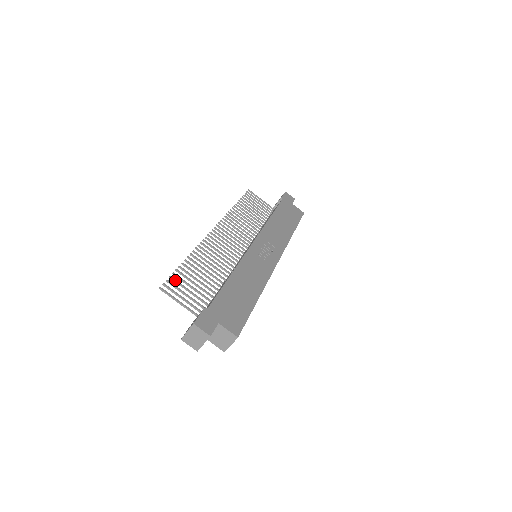
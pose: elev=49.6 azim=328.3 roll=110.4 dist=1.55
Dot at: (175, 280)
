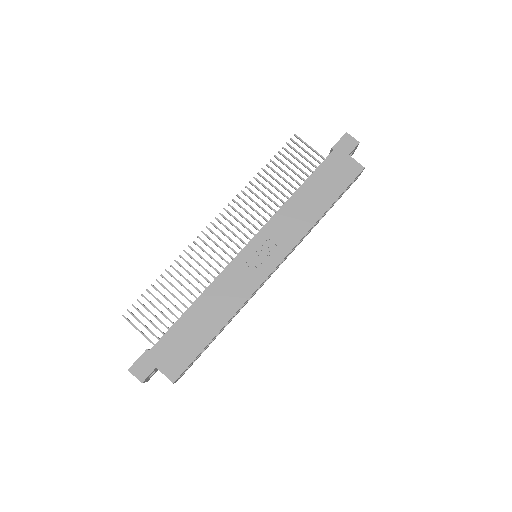
Dot at: (141, 304)
